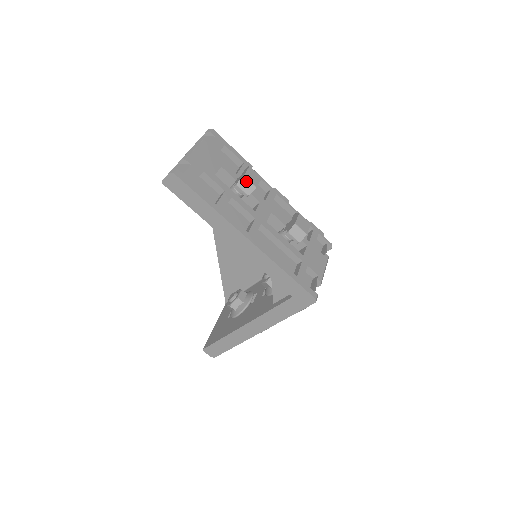
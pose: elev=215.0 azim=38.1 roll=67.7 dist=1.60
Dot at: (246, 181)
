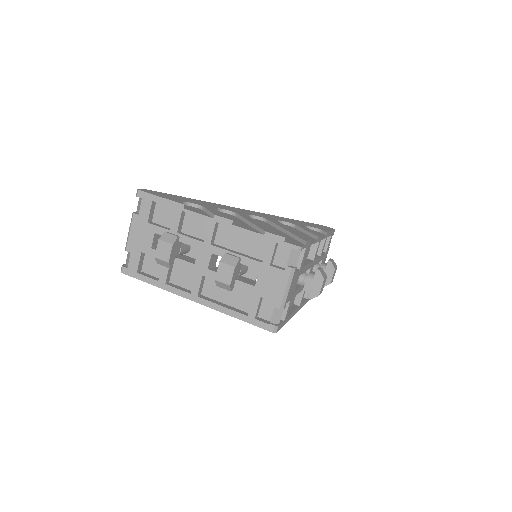
Dot at: (159, 260)
